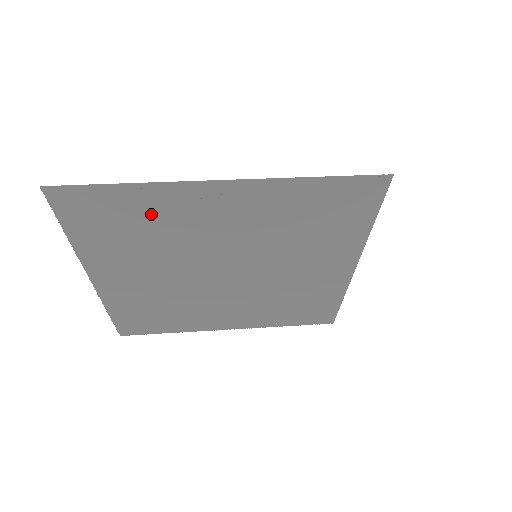
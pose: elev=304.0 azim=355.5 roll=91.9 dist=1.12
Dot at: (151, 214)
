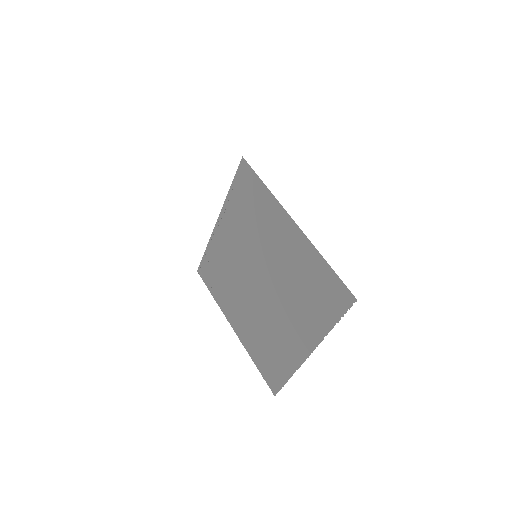
Dot at: (218, 260)
